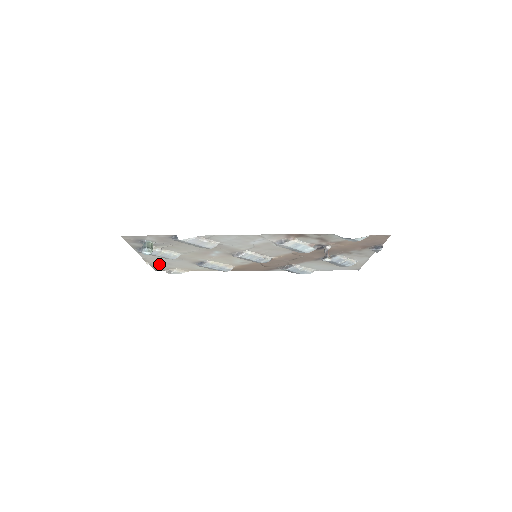
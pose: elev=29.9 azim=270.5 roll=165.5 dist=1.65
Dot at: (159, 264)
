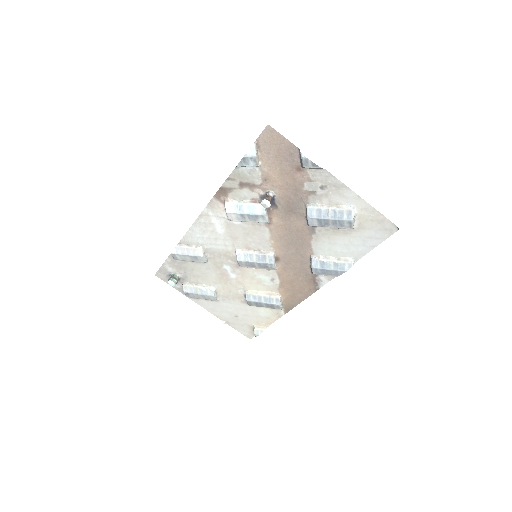
Dot at: (234, 321)
